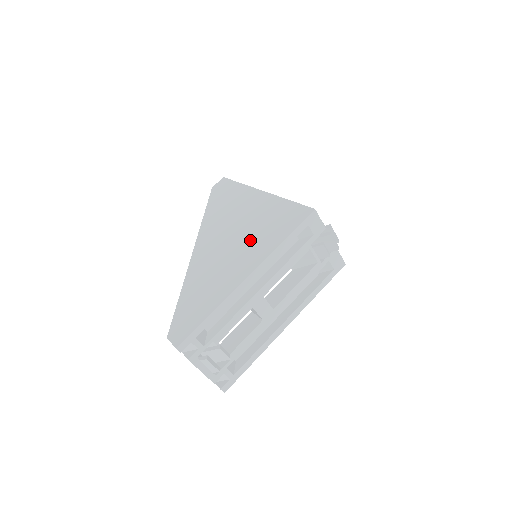
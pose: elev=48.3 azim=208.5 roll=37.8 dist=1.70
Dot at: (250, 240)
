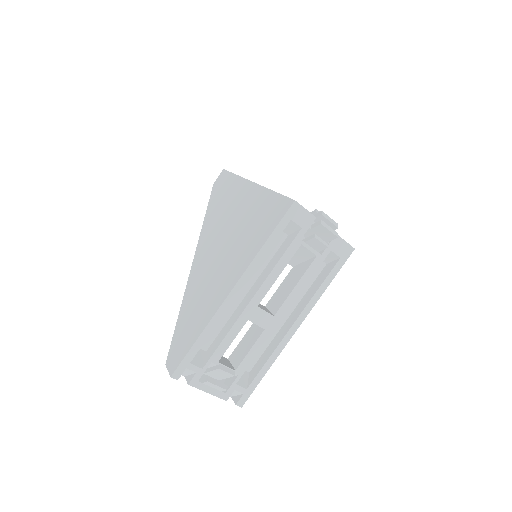
Dot at: (237, 245)
